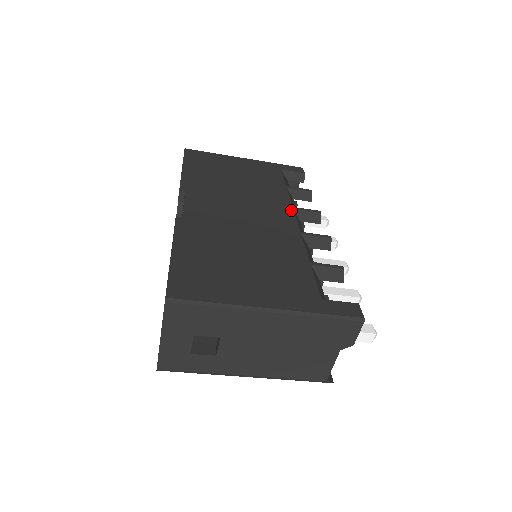
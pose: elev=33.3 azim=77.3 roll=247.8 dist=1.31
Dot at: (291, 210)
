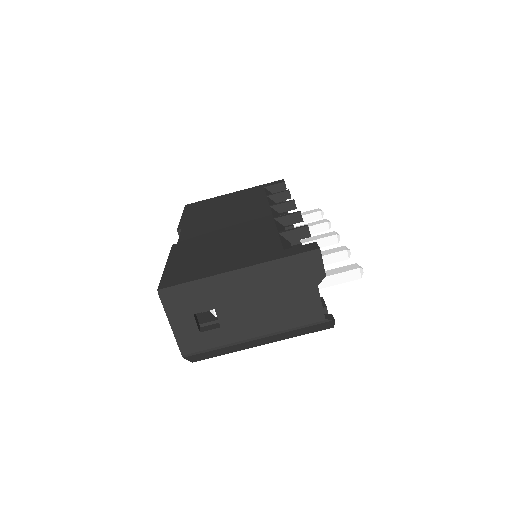
Dot at: (268, 208)
